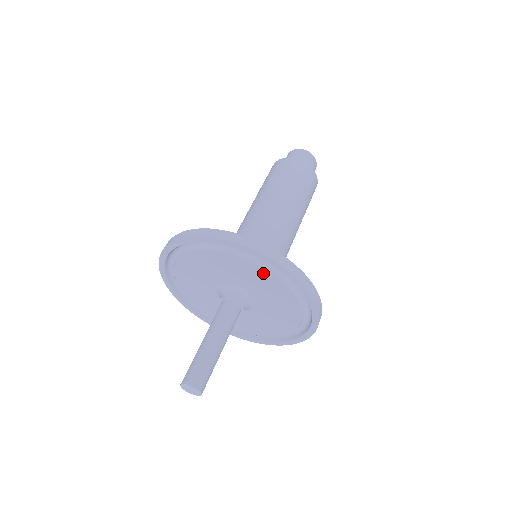
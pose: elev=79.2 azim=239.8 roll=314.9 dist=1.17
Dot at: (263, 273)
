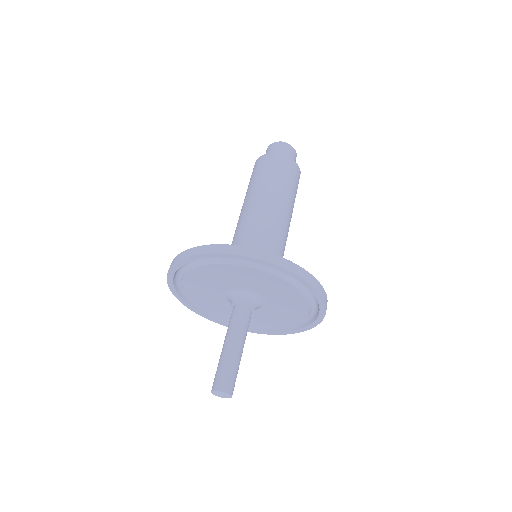
Dot at: (276, 280)
